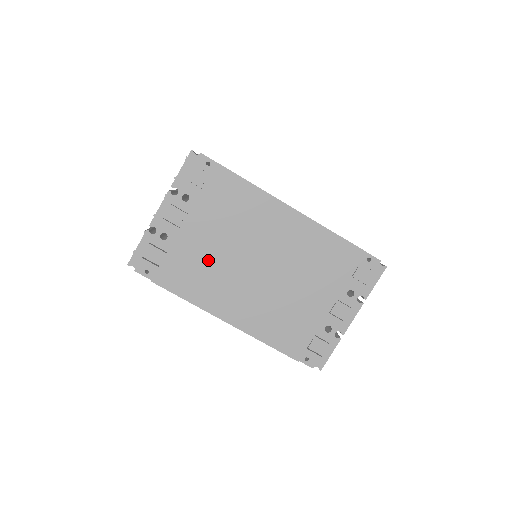
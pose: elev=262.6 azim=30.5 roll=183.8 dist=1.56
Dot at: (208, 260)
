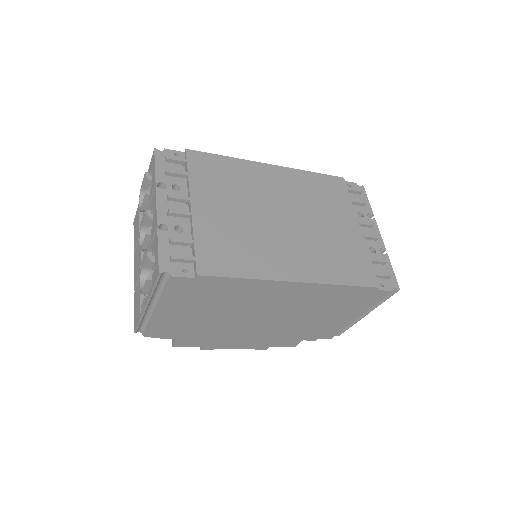
Dot at: (237, 230)
